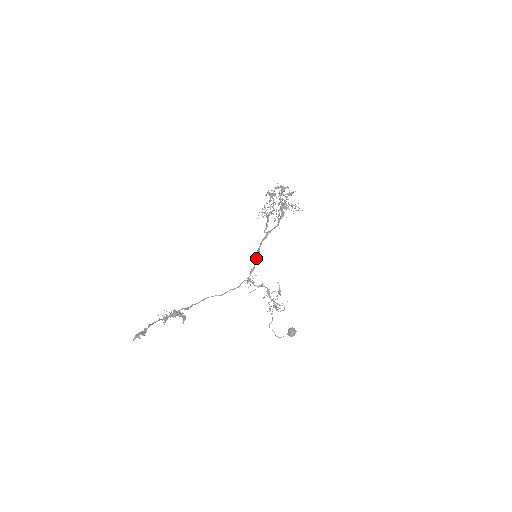
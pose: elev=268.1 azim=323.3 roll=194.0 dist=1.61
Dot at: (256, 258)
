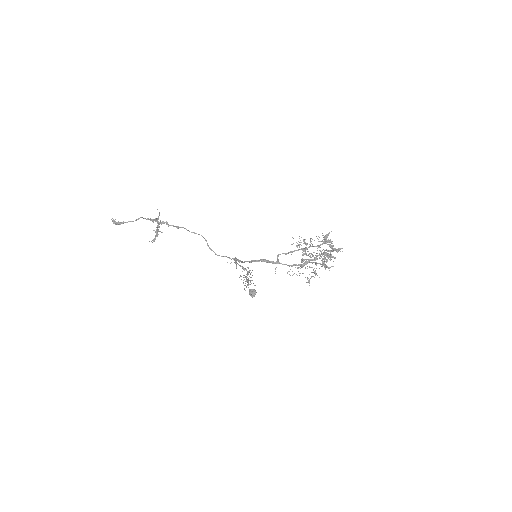
Dot at: (246, 261)
